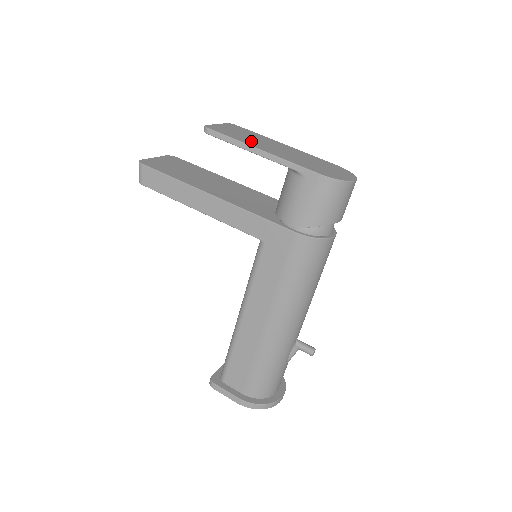
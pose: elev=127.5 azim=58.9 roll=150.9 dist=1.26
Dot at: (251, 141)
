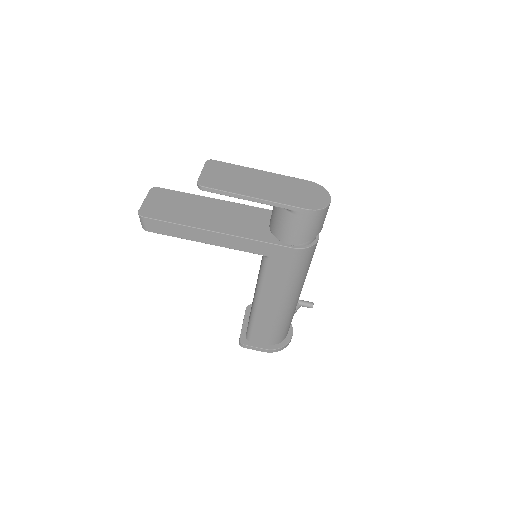
Dot at: (240, 186)
